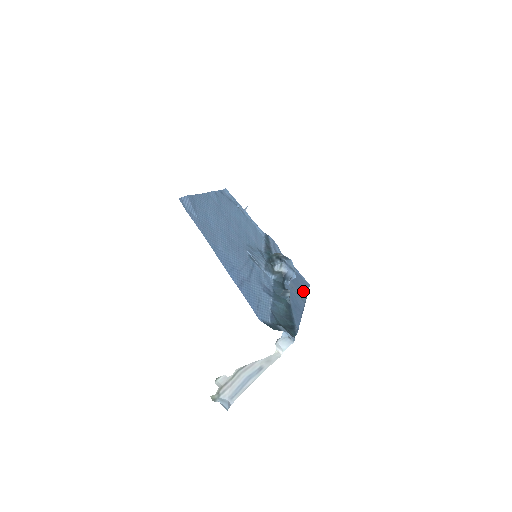
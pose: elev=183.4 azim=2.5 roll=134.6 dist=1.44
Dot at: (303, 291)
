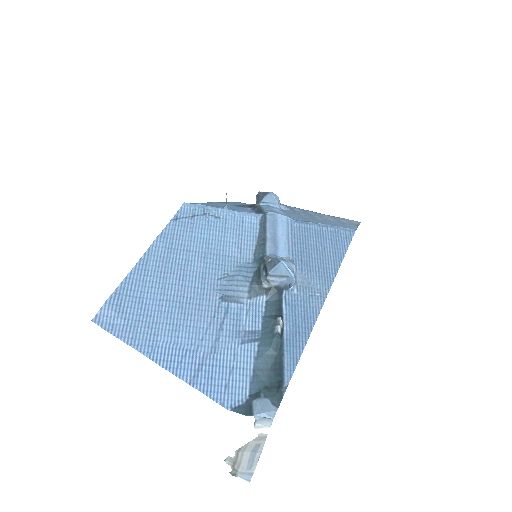
Dot at: (331, 266)
